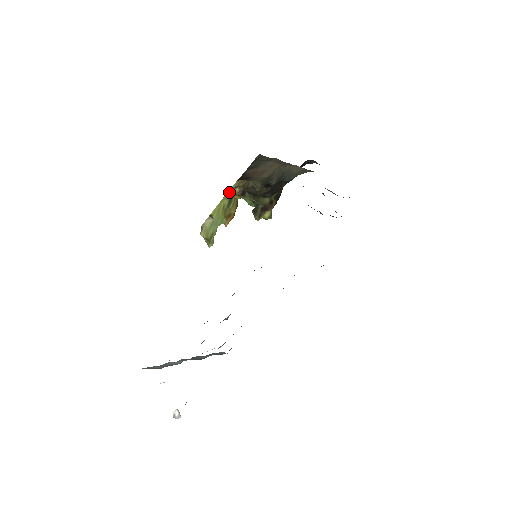
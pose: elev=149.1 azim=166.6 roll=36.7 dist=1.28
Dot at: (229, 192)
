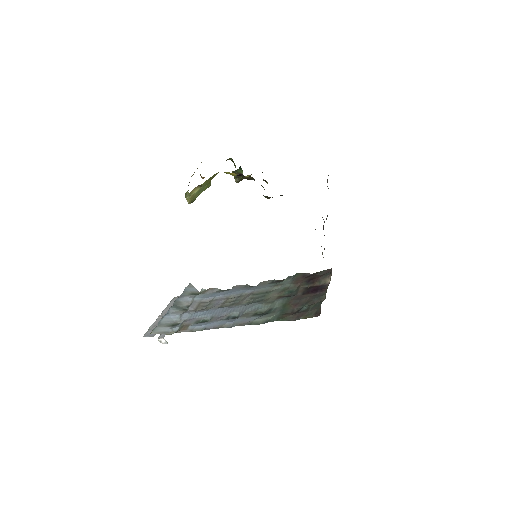
Dot at: occluded
